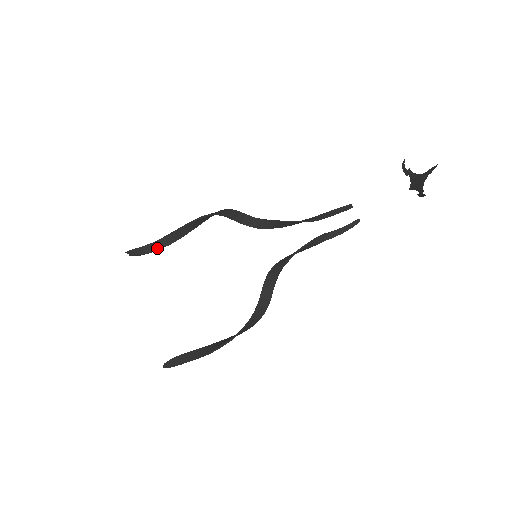
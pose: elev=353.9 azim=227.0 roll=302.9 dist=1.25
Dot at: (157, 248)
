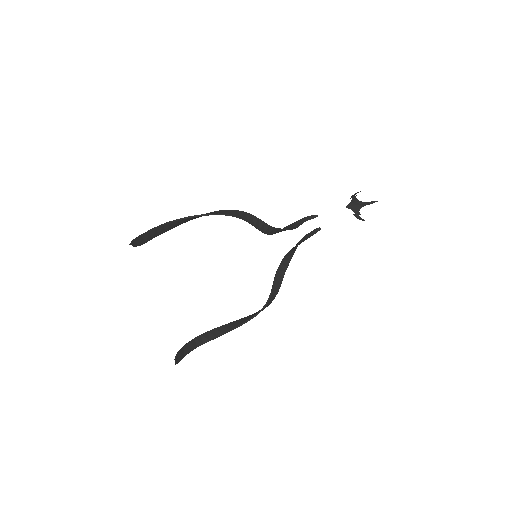
Dot at: (154, 236)
